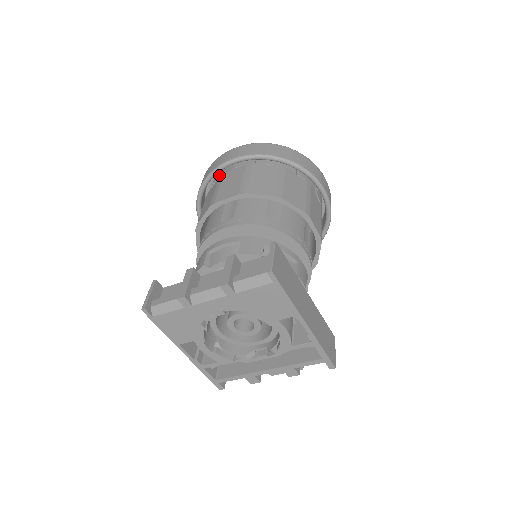
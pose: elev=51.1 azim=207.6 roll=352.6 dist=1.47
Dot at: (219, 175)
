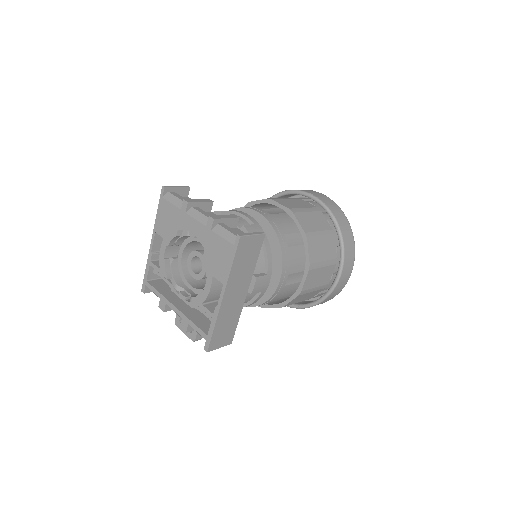
Dot at: occluded
